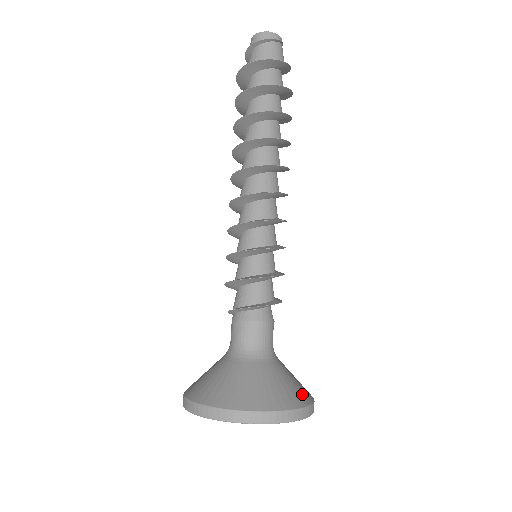
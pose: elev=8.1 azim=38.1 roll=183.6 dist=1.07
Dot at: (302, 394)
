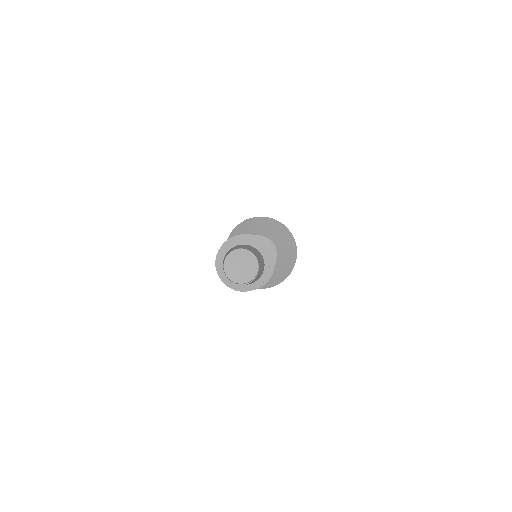
Dot at: (265, 284)
